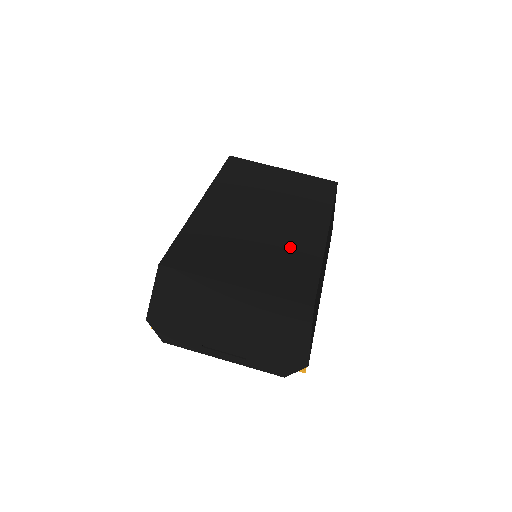
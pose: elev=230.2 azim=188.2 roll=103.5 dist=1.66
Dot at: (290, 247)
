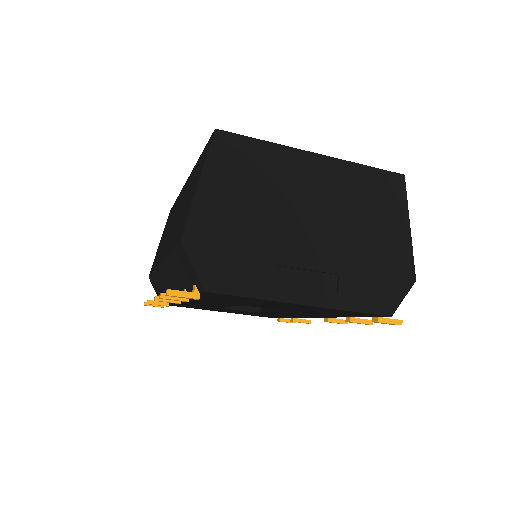
Dot at: occluded
